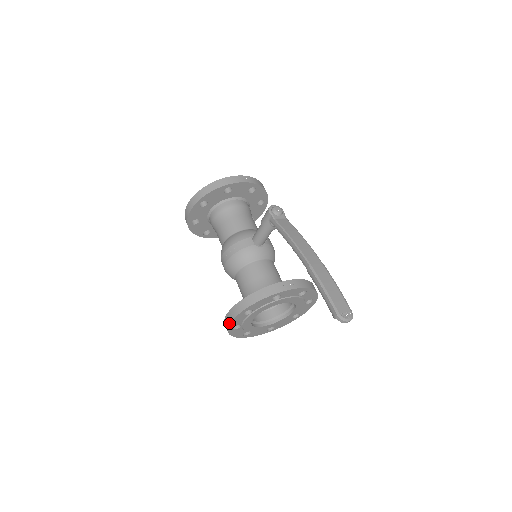
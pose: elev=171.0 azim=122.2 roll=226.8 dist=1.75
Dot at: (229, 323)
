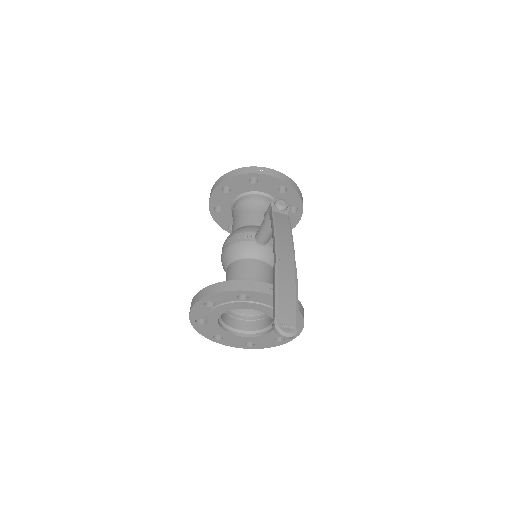
Dot at: occluded
